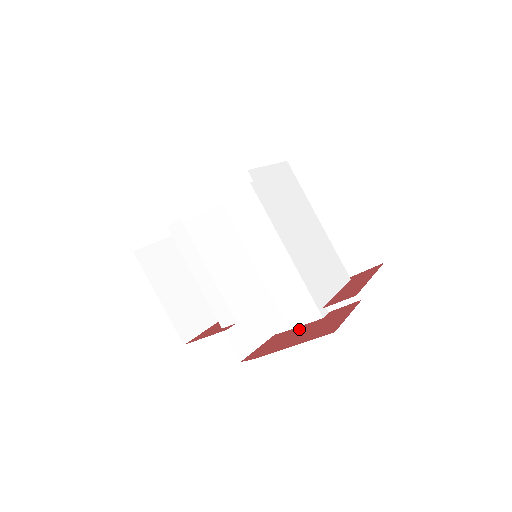
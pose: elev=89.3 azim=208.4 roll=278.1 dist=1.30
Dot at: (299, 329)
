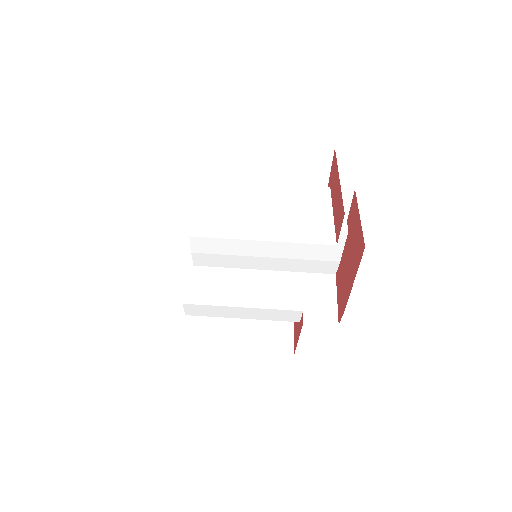
Dot at: (344, 257)
